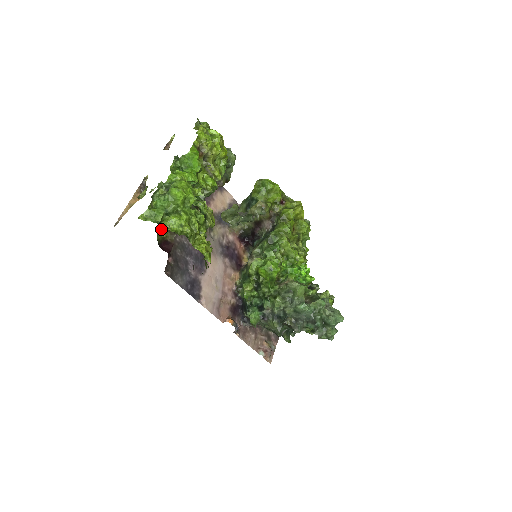
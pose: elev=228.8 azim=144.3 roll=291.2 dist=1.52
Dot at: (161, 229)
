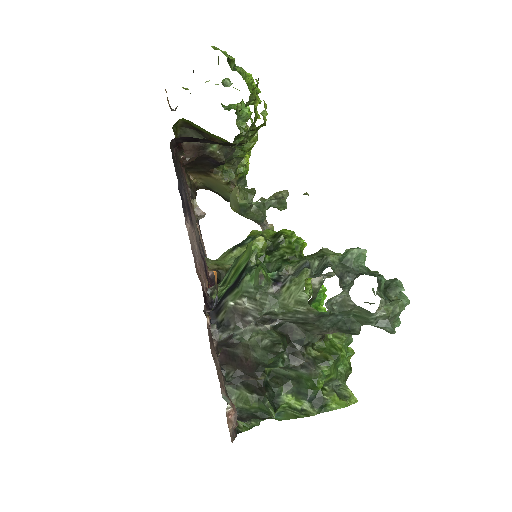
Dot at: (229, 62)
